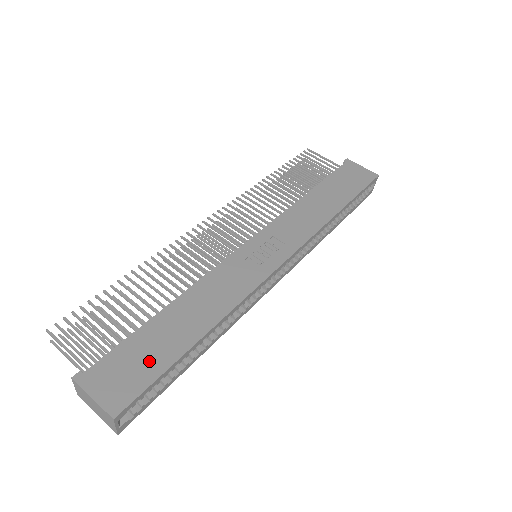
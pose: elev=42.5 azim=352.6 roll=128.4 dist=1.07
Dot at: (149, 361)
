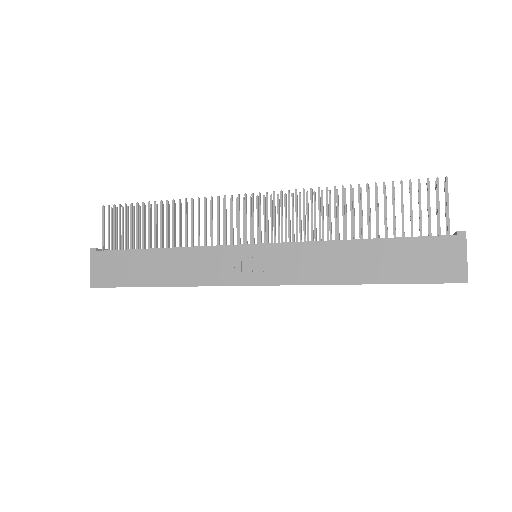
Dot at: (123, 274)
